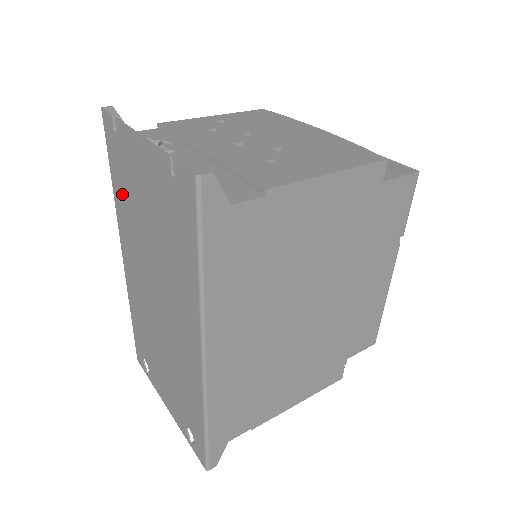
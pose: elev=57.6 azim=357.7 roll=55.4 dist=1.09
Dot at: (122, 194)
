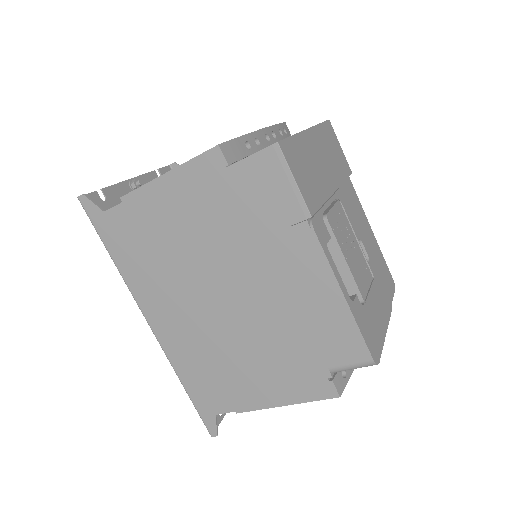
Dot at: occluded
